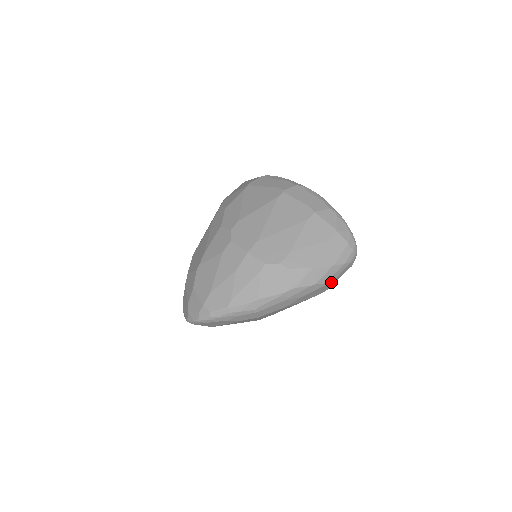
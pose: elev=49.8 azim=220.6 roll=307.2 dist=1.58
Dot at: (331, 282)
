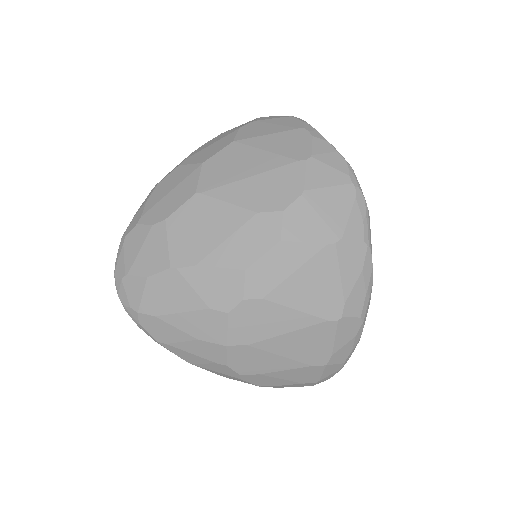
Dot at: occluded
